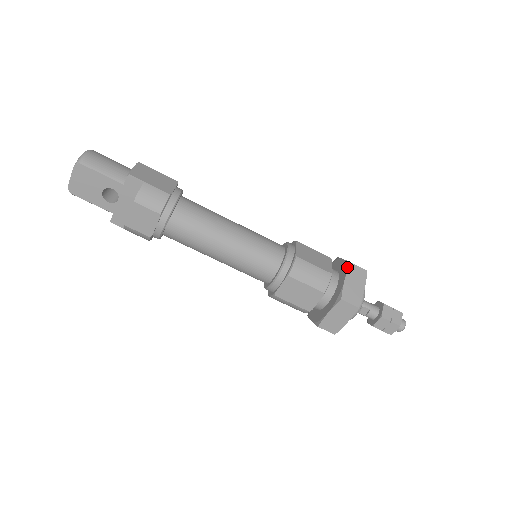
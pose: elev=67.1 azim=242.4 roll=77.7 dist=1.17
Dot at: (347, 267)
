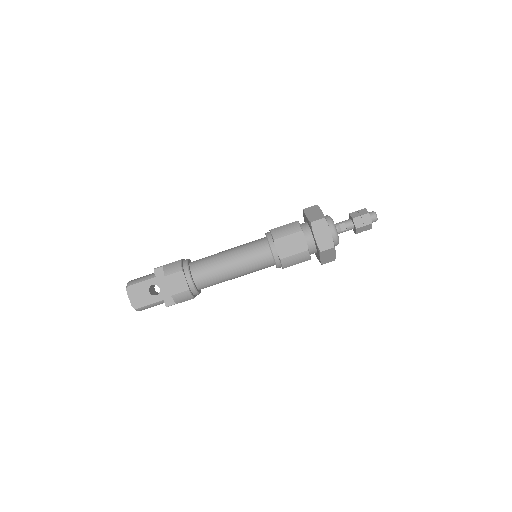
Dot at: (303, 212)
